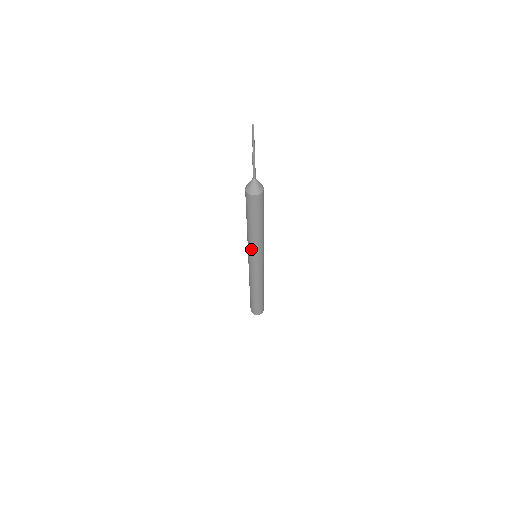
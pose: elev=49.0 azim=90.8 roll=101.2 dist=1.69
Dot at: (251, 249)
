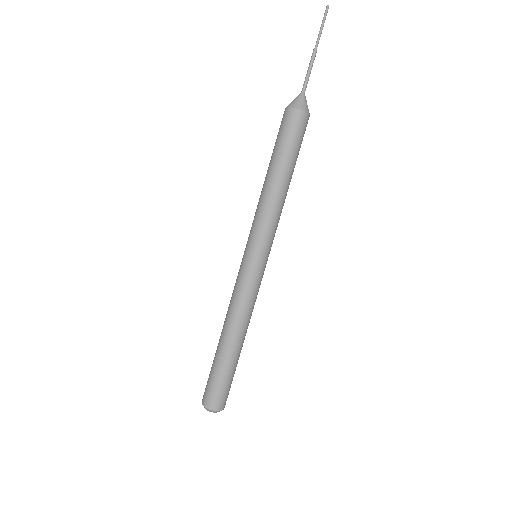
Dot at: (257, 225)
